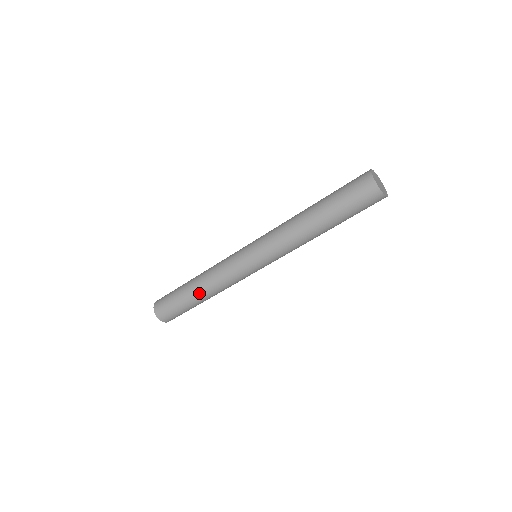
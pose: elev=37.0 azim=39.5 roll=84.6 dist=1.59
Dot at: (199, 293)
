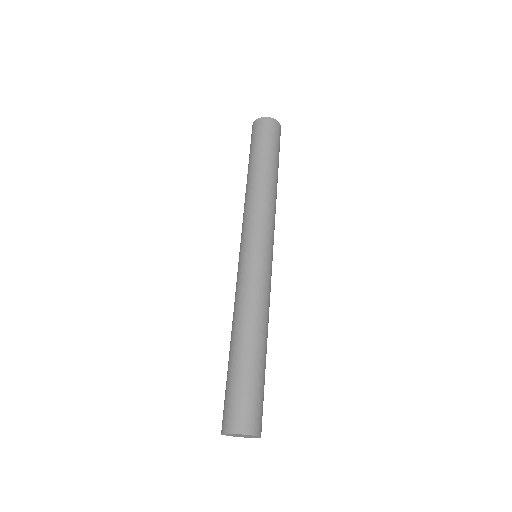
Dot at: (240, 338)
